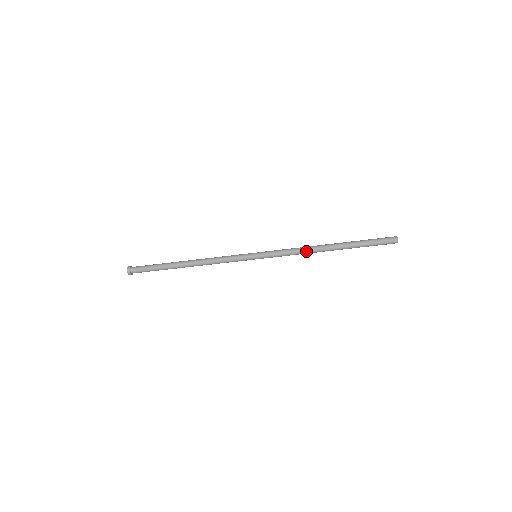
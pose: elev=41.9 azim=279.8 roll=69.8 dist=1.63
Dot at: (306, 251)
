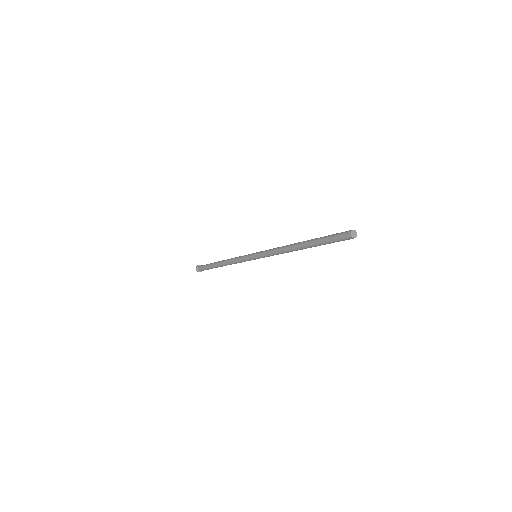
Dot at: (283, 252)
